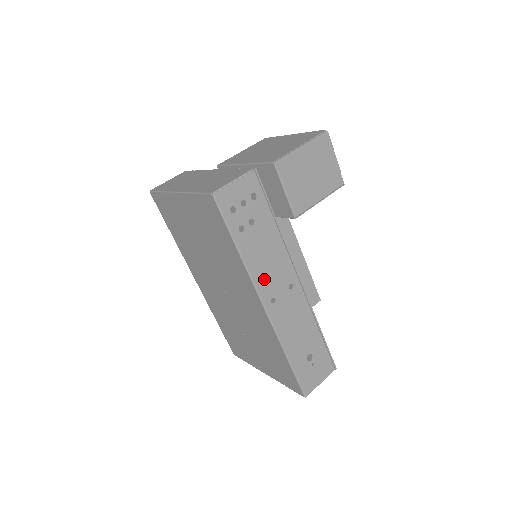
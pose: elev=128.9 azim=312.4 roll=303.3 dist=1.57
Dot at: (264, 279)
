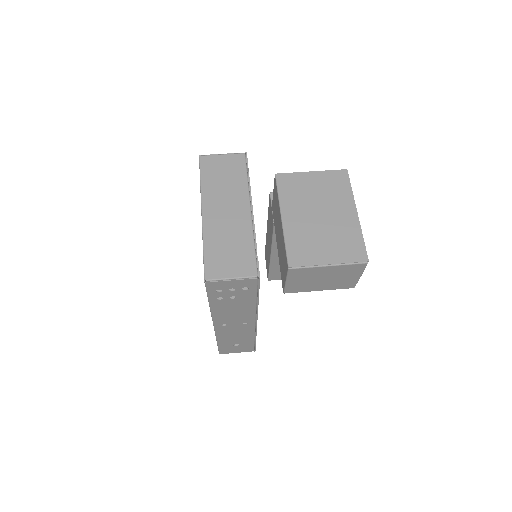
Dot at: (223, 317)
